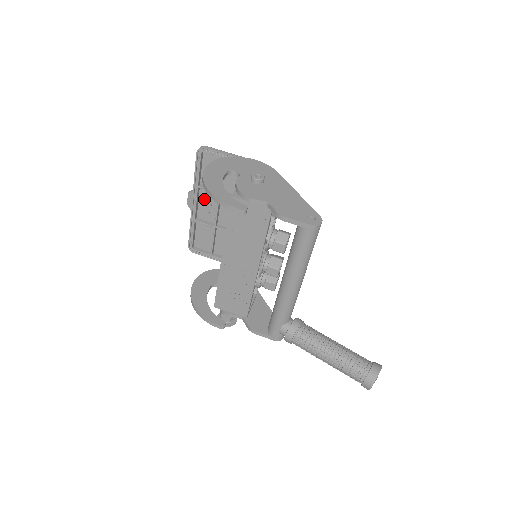
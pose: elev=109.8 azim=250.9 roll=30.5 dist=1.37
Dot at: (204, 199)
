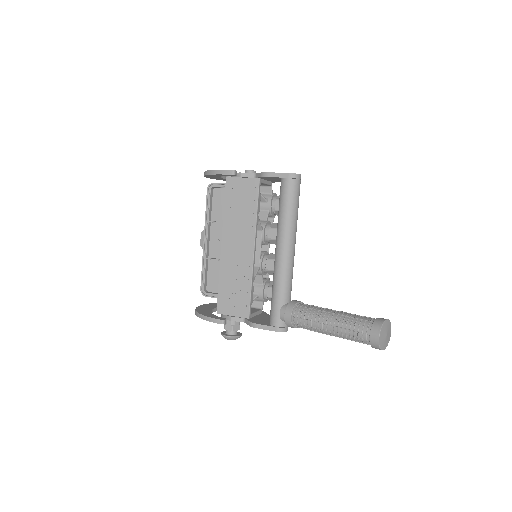
Dot at: (214, 236)
